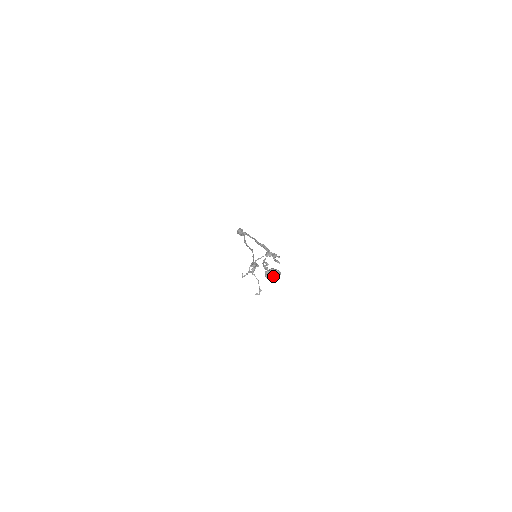
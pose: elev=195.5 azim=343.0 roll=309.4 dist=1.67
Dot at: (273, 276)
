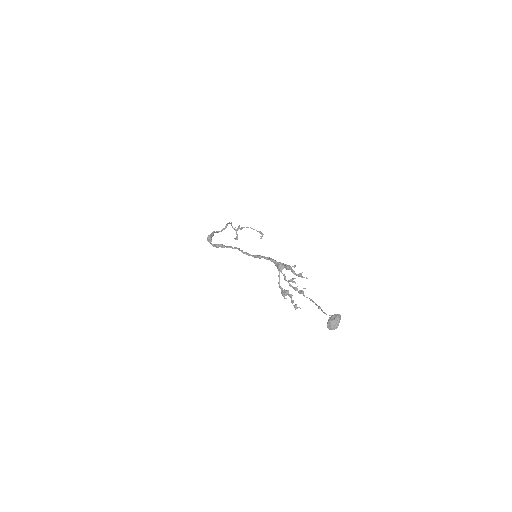
Dot at: (337, 325)
